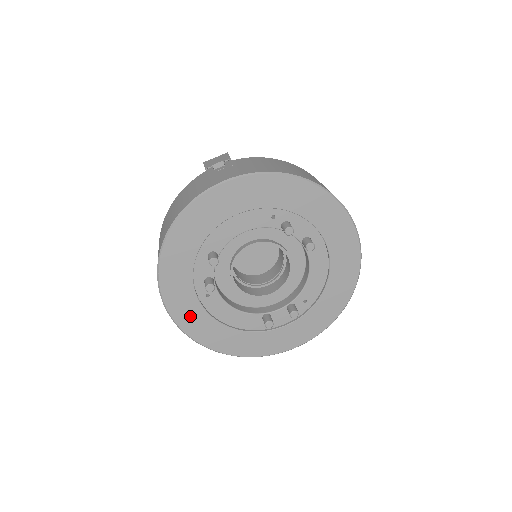
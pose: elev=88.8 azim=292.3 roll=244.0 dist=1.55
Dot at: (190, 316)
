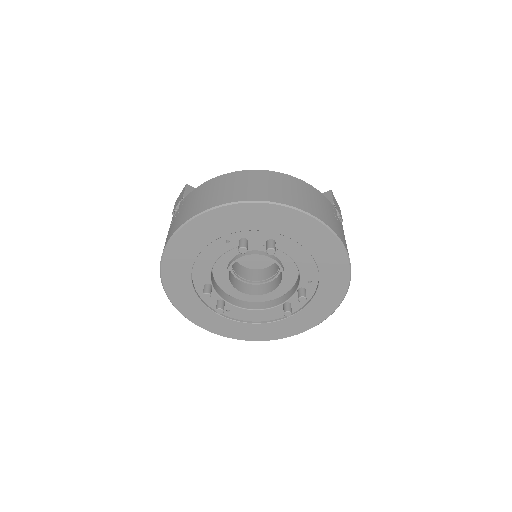
Dot at: (227, 328)
